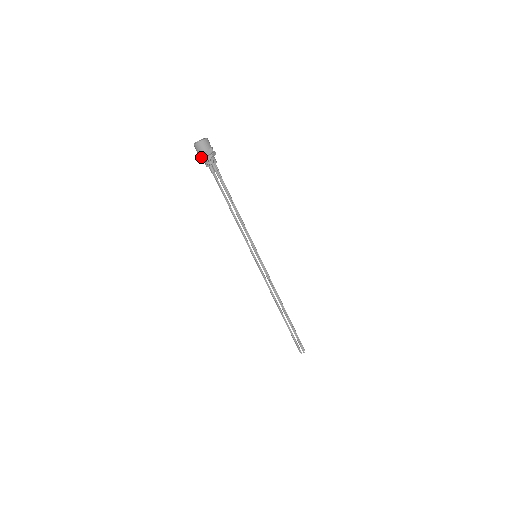
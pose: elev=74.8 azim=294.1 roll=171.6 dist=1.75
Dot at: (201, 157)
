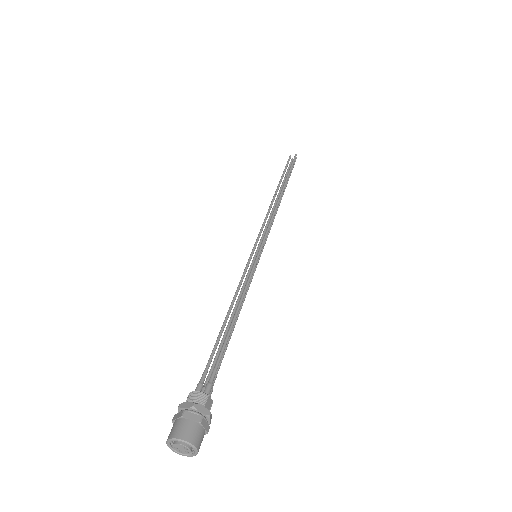
Dot at: occluded
